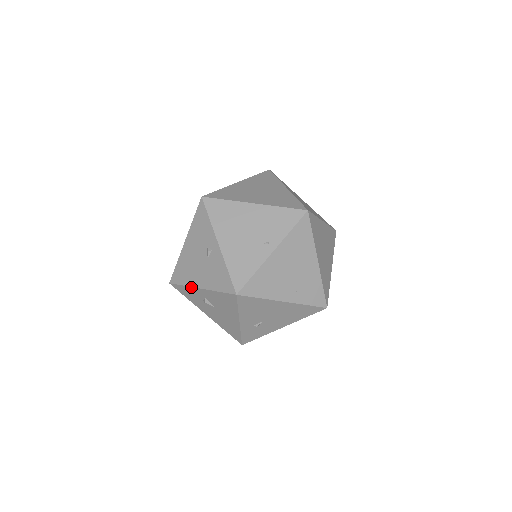
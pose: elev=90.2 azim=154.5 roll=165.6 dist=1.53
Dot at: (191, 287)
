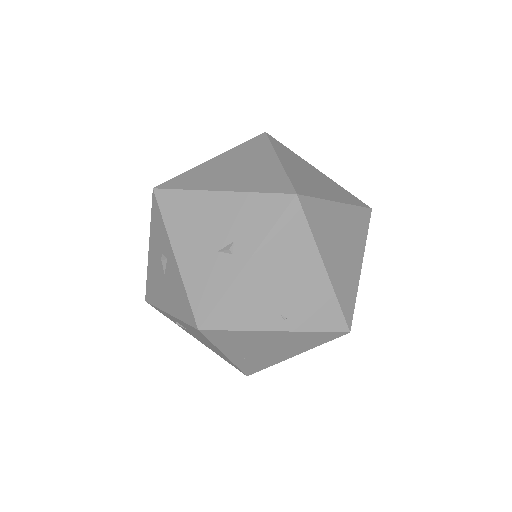
Dot at: (168, 236)
